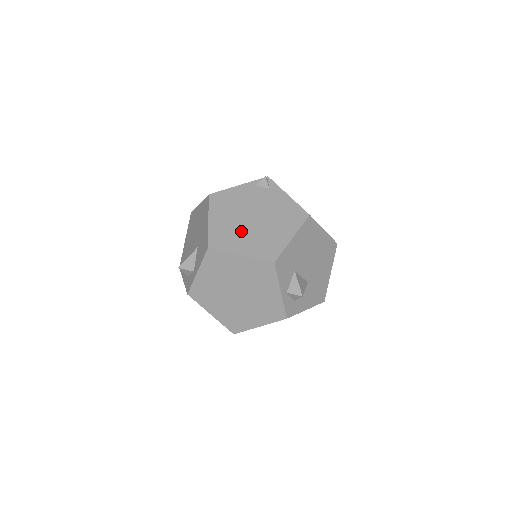
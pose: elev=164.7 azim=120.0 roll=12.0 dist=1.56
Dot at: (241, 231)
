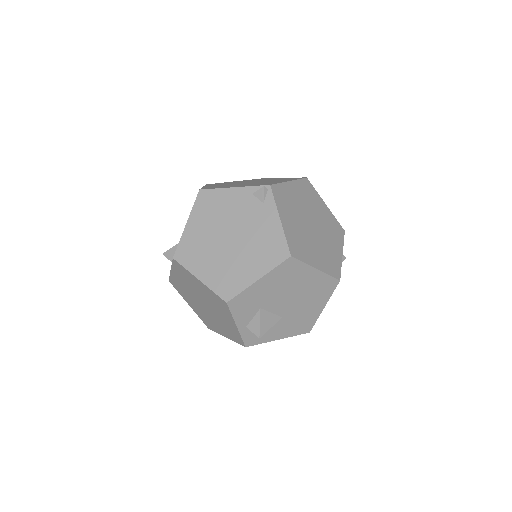
Dot at: (211, 250)
